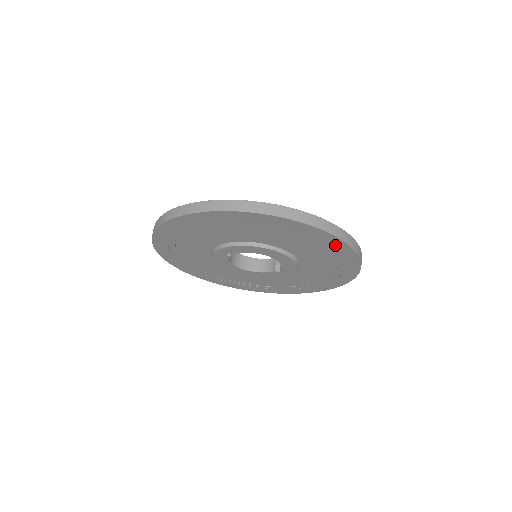
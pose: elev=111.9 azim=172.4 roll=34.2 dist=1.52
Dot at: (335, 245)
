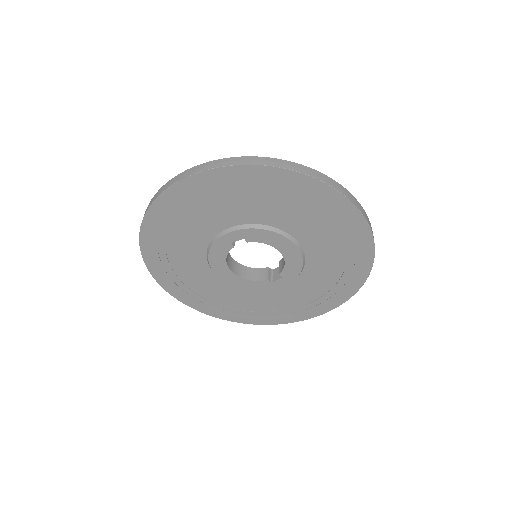
Dot at: (361, 247)
